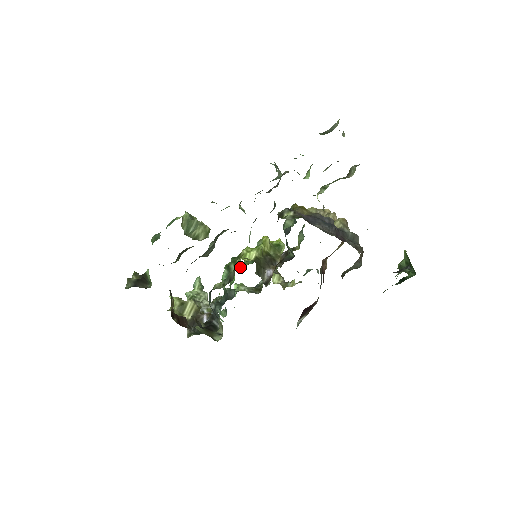
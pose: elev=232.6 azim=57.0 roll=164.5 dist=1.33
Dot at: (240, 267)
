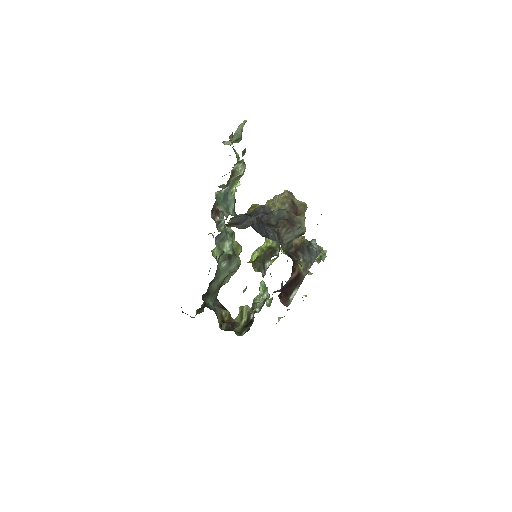
Dot at: (271, 264)
